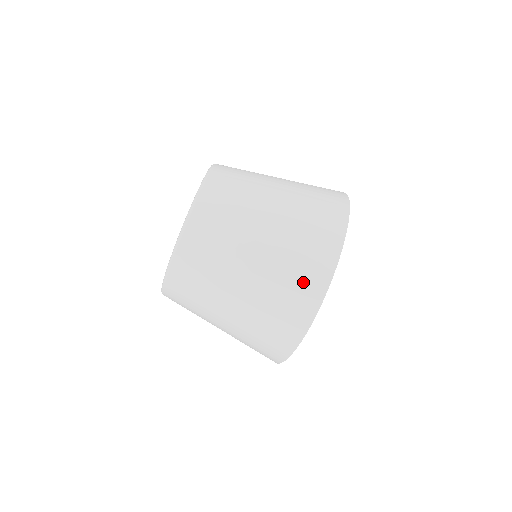
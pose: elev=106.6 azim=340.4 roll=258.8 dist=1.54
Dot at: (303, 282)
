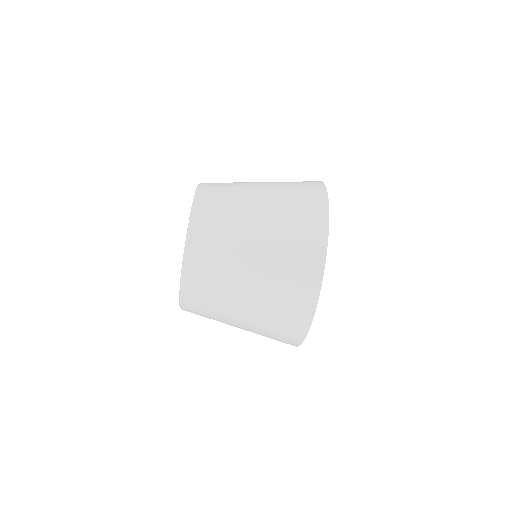
Dot at: (290, 319)
